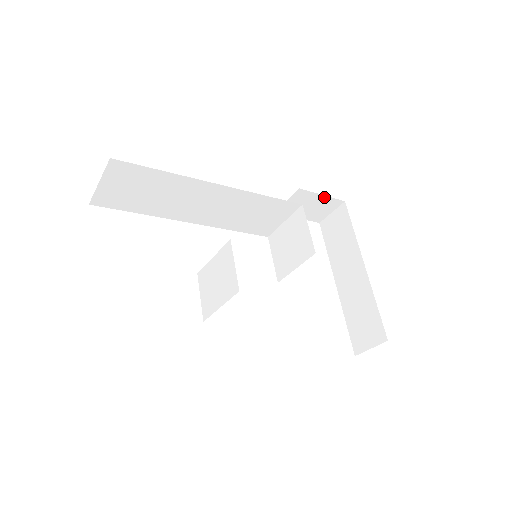
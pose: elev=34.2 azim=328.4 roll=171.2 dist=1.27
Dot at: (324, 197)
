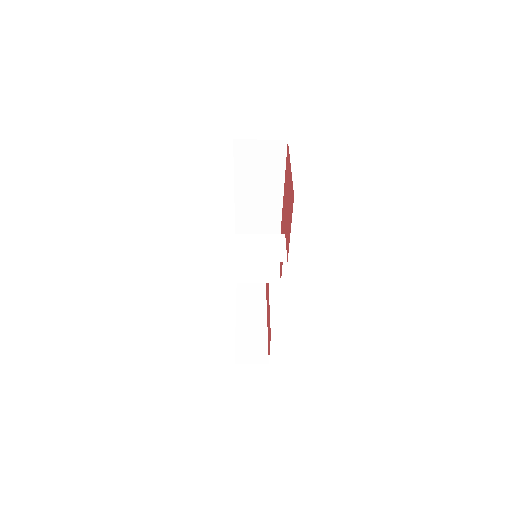
Dot at: occluded
